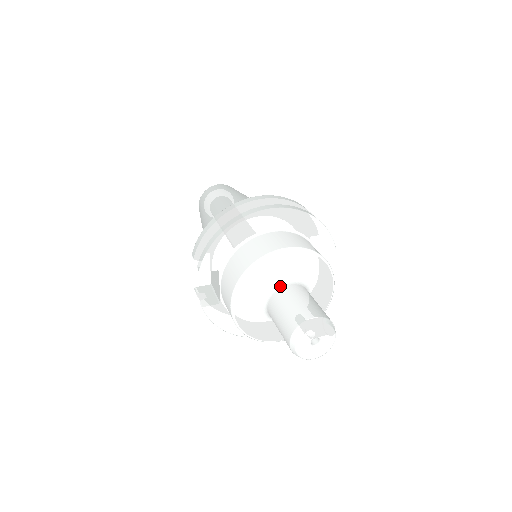
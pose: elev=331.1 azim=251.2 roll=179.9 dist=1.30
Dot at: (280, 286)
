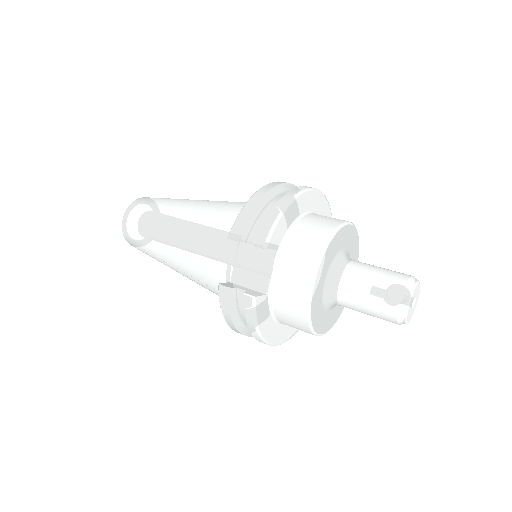
Dot at: (347, 261)
